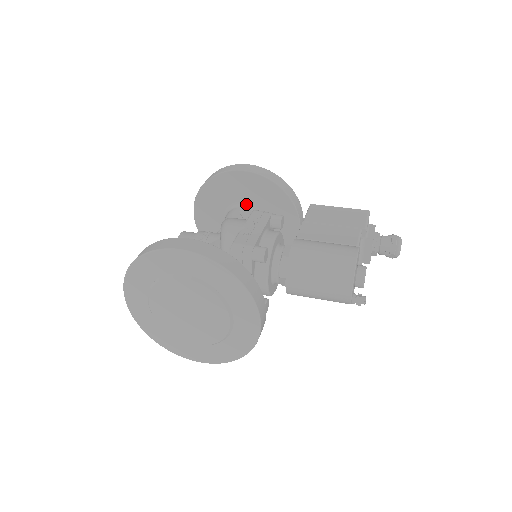
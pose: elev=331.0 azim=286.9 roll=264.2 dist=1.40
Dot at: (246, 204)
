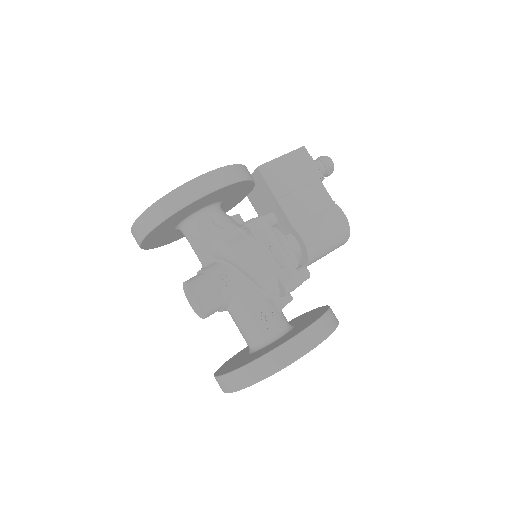
Dot at: (208, 207)
